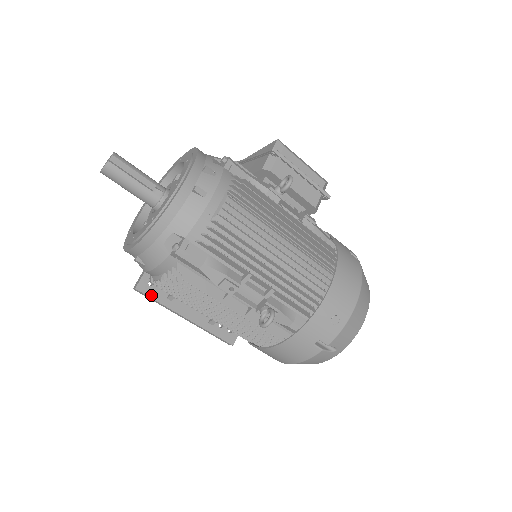
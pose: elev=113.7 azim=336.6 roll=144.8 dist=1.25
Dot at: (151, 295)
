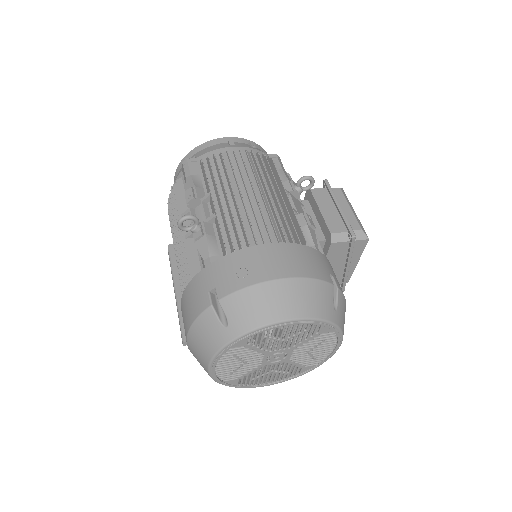
Dot at: (171, 256)
